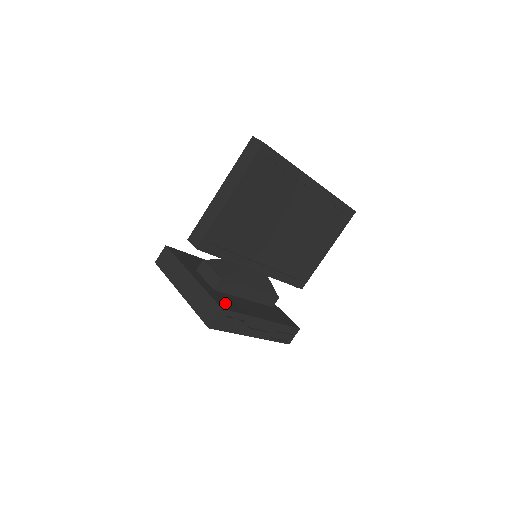
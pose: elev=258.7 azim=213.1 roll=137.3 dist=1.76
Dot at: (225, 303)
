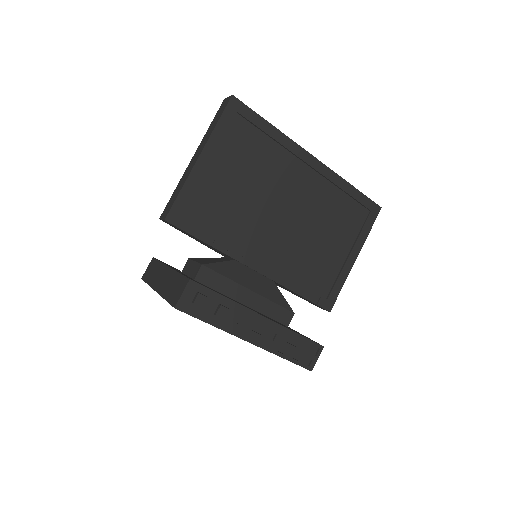
Dot at: (201, 284)
